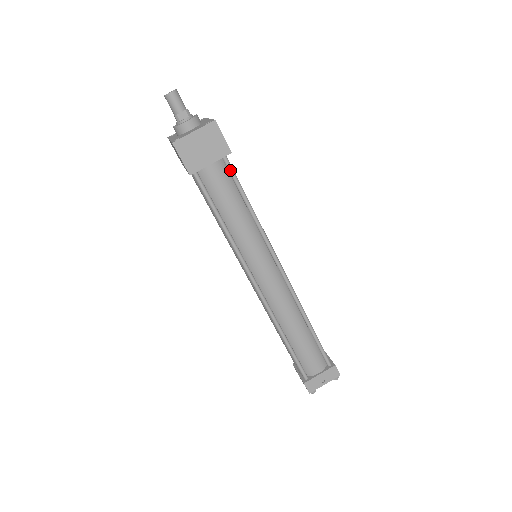
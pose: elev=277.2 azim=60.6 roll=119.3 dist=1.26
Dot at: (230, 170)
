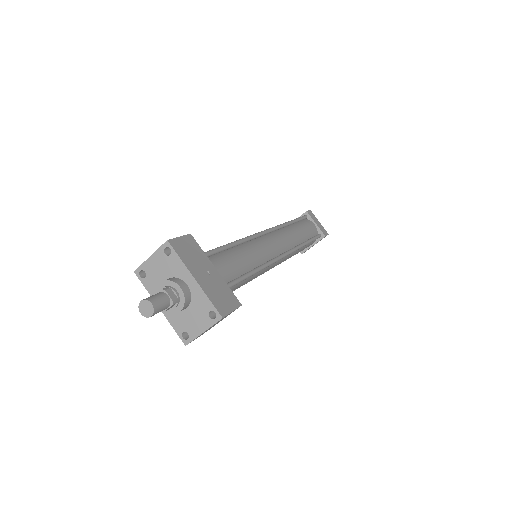
Dot at: occluded
